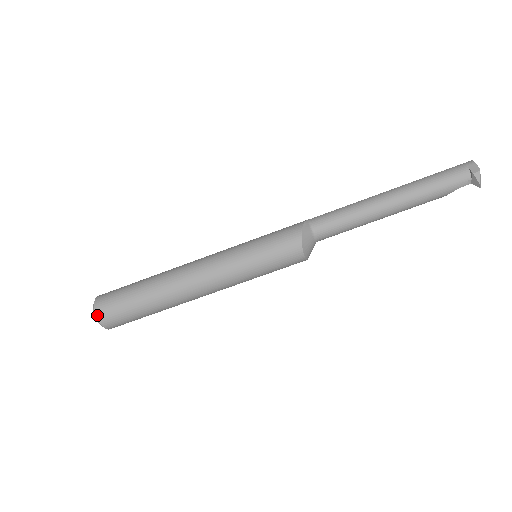
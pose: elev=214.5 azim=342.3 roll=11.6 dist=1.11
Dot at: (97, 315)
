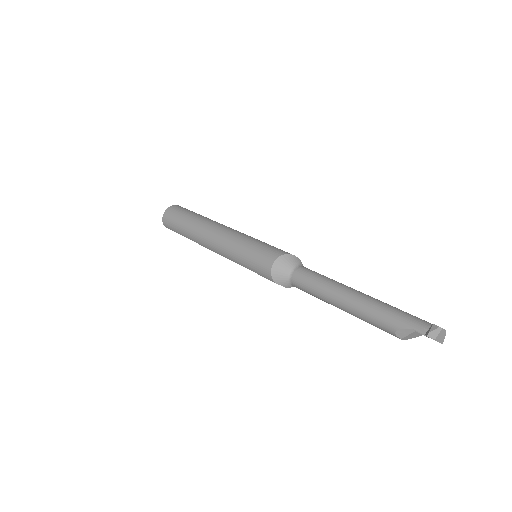
Dot at: (173, 205)
